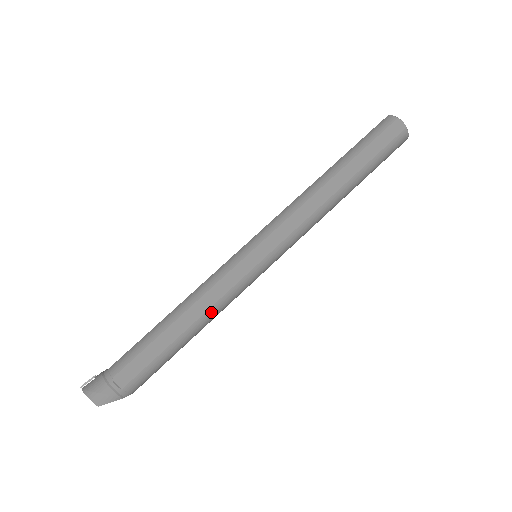
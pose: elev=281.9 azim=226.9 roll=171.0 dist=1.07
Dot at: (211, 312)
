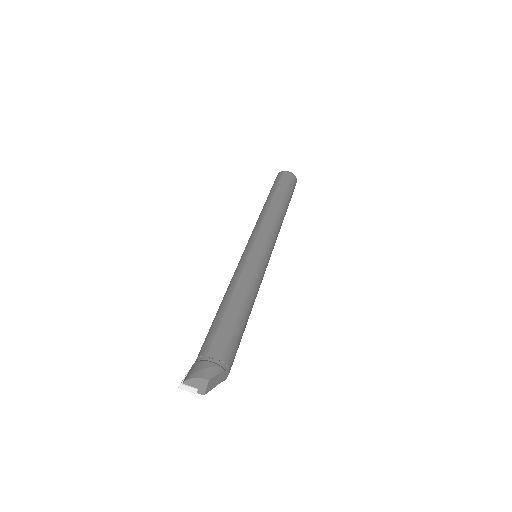
Dot at: (252, 288)
